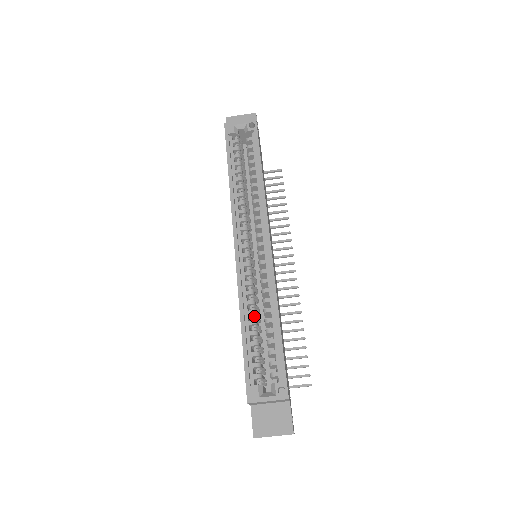
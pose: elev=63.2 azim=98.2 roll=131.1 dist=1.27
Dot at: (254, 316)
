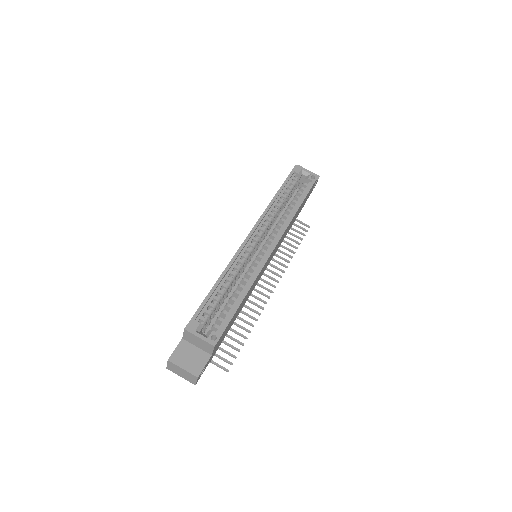
Dot at: (229, 283)
